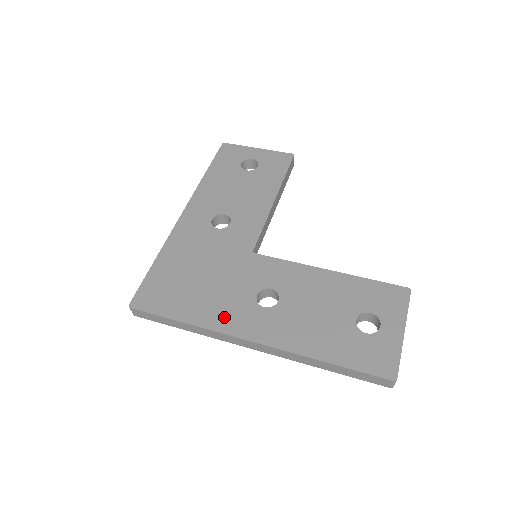
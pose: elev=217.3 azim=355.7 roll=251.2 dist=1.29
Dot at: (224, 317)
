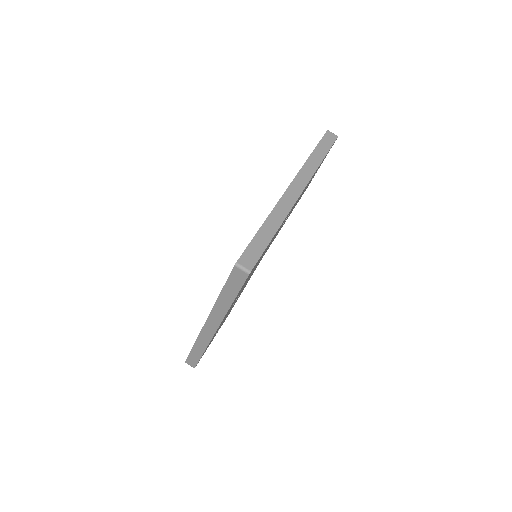
Dot at: occluded
